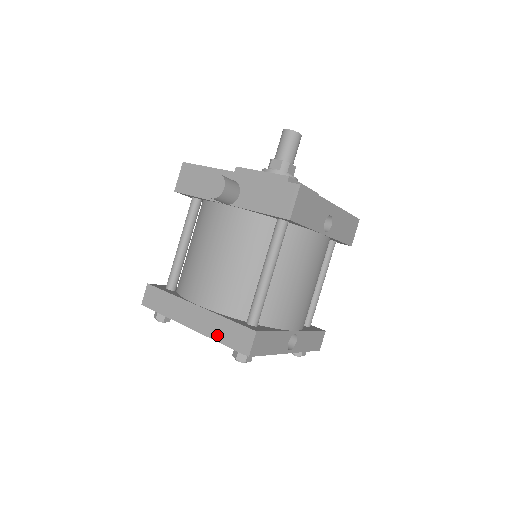
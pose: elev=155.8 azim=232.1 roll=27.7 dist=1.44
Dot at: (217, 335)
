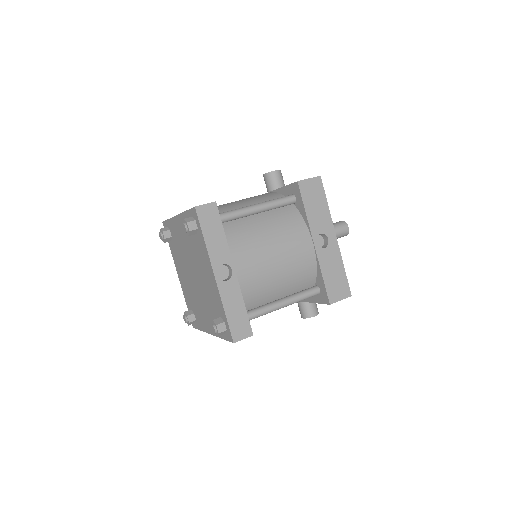
Dot at: occluded
